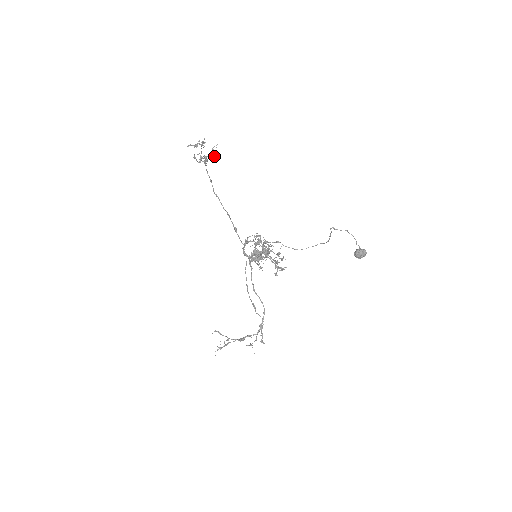
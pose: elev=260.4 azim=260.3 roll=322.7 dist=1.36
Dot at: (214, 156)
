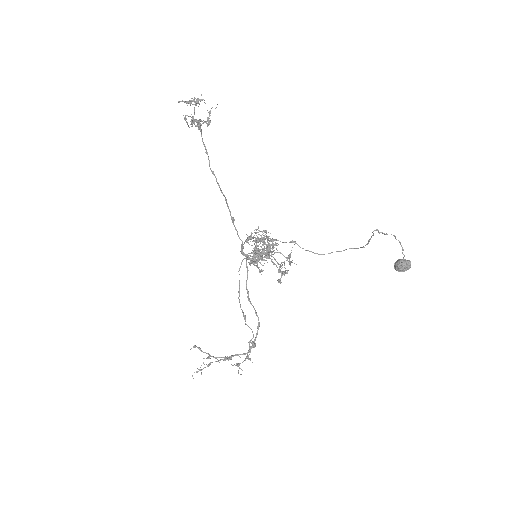
Dot at: occluded
